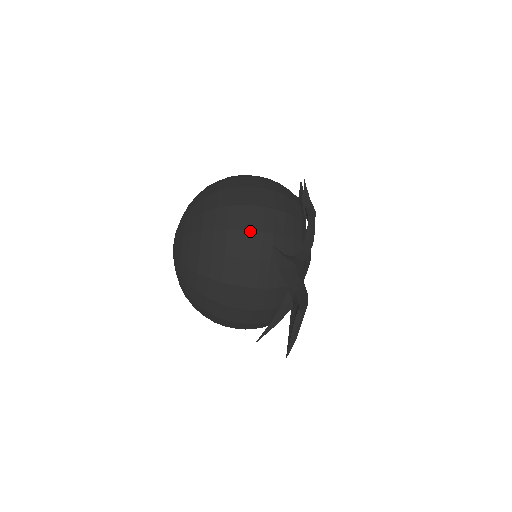
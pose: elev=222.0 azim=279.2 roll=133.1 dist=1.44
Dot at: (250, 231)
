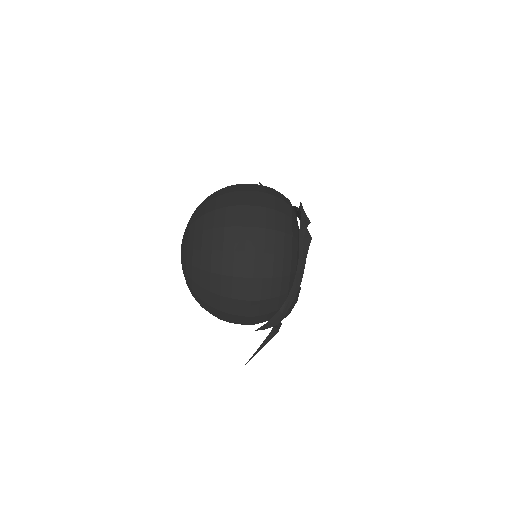
Dot at: (239, 300)
